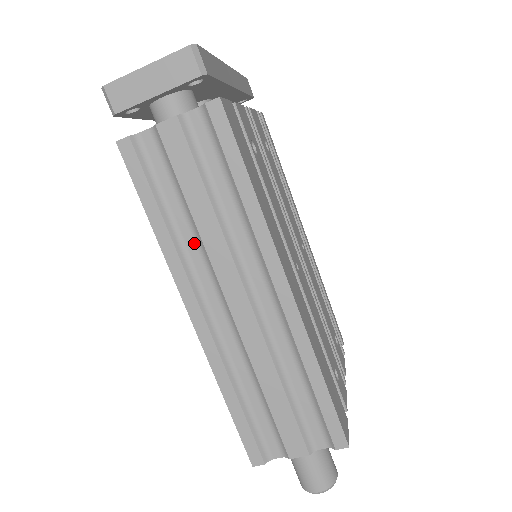
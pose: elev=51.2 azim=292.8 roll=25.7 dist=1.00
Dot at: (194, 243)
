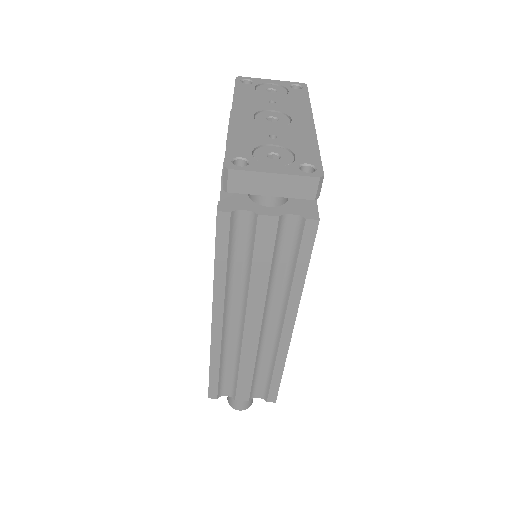
Dot at: (240, 287)
